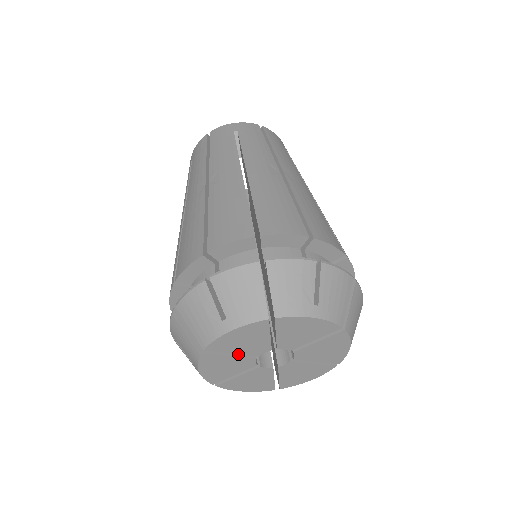
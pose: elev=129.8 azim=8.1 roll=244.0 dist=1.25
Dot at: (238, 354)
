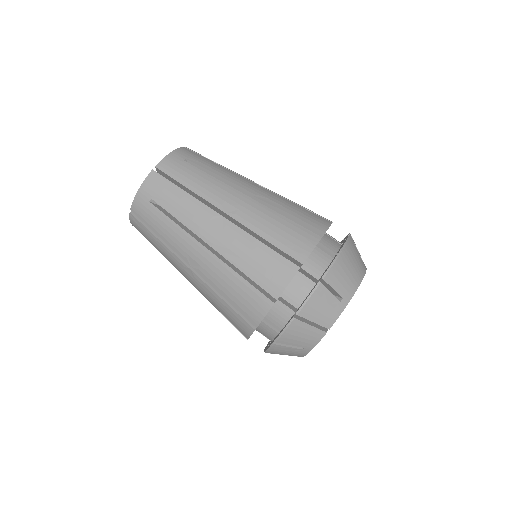
Dot at: occluded
